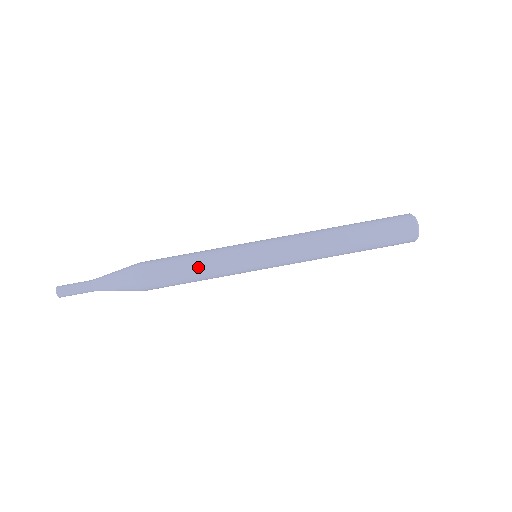
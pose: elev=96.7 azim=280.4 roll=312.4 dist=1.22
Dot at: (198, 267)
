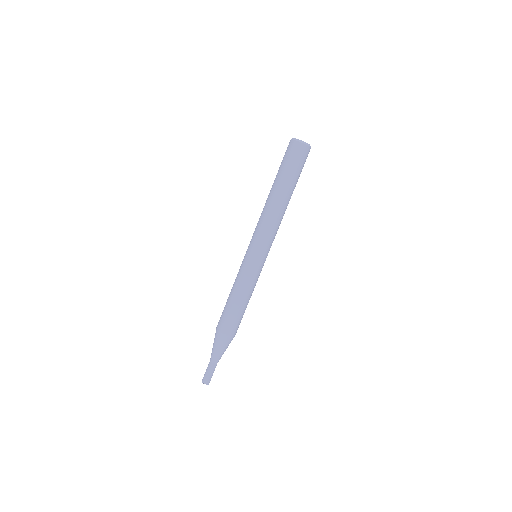
Dot at: (245, 298)
